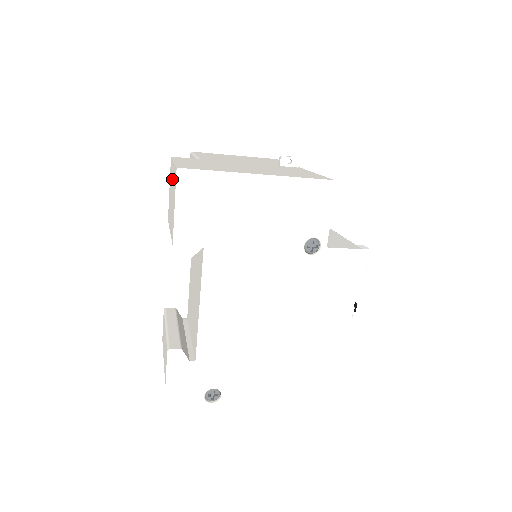
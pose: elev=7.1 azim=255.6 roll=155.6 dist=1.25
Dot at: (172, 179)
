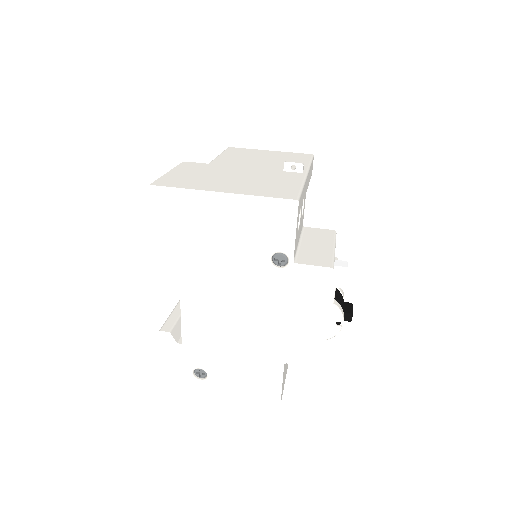
Dot at: occluded
